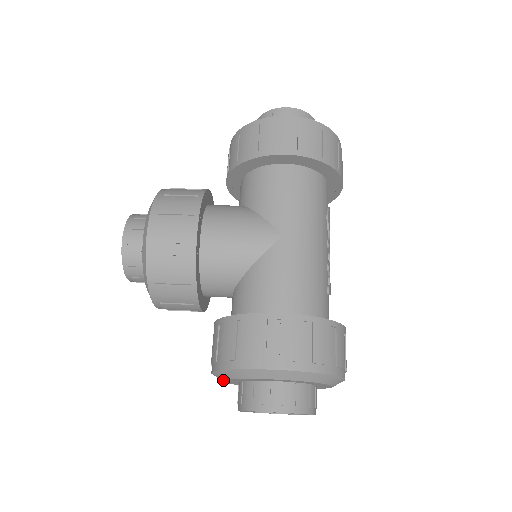
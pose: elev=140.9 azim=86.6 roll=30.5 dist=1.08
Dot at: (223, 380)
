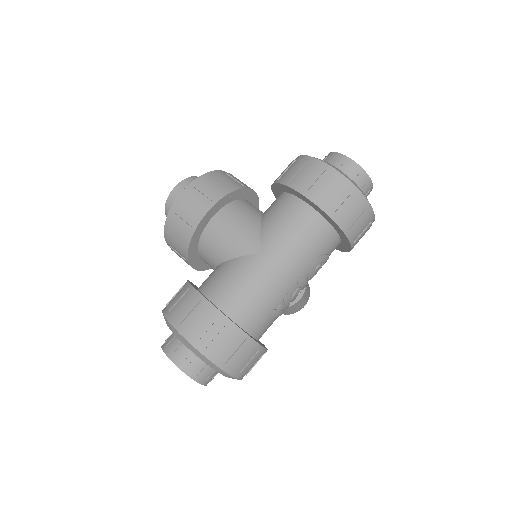
Dot at: occluded
